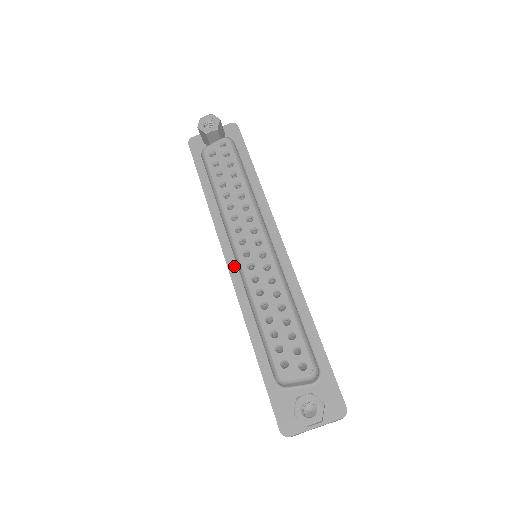
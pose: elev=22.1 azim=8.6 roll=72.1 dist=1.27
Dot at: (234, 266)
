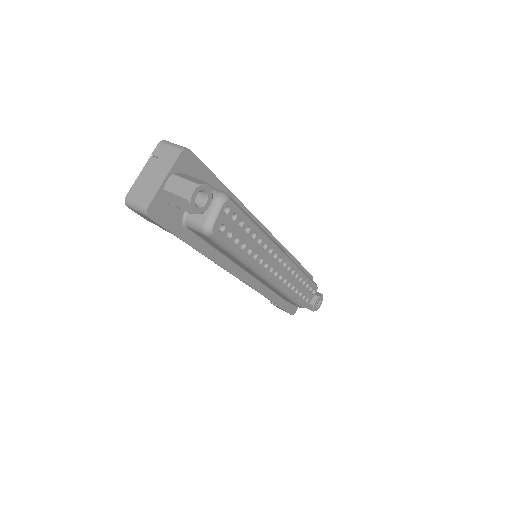
Dot at: (246, 276)
